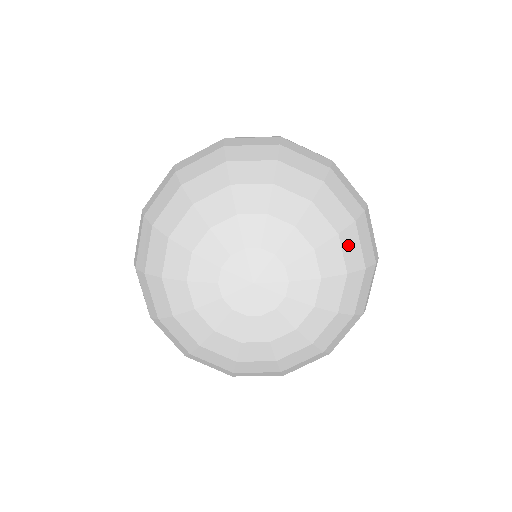
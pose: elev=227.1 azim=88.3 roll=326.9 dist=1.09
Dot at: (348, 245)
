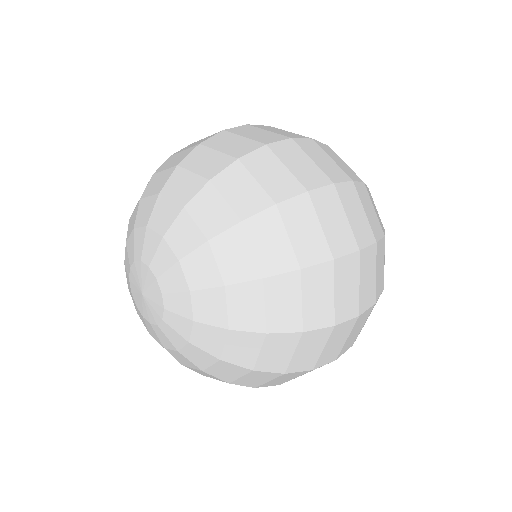
Dot at: (203, 210)
